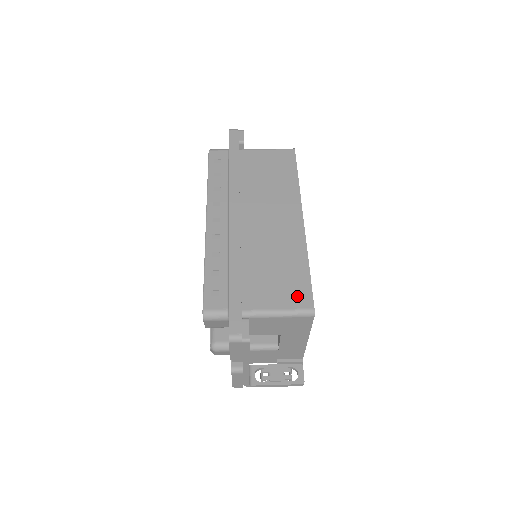
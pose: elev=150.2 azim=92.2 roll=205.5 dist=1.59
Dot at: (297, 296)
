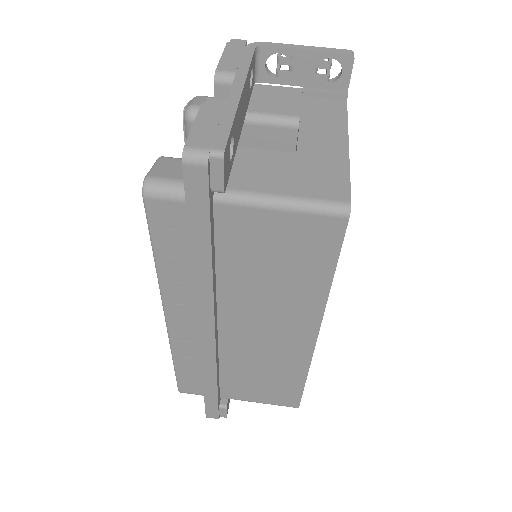
Dot at: (282, 399)
